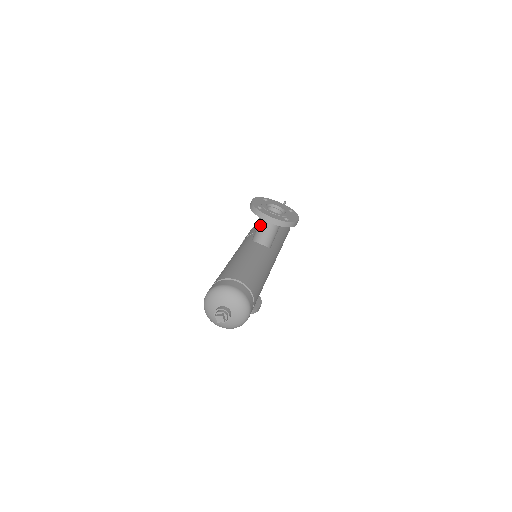
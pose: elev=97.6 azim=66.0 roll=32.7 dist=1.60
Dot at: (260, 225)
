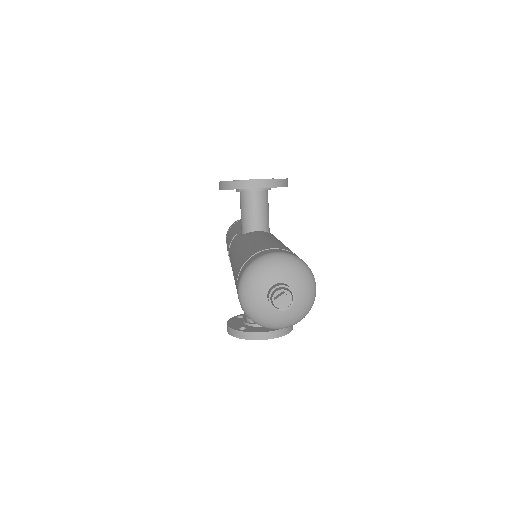
Dot at: (244, 207)
